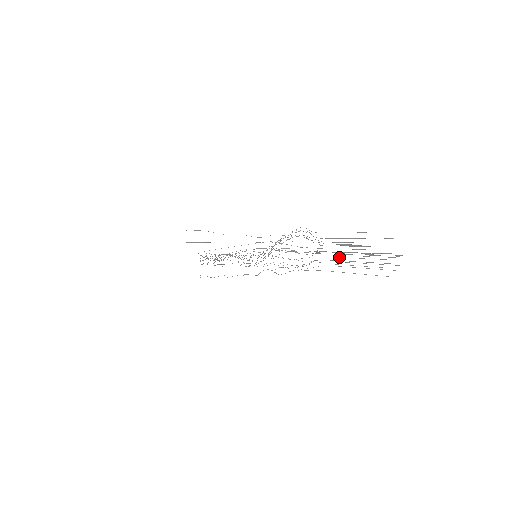
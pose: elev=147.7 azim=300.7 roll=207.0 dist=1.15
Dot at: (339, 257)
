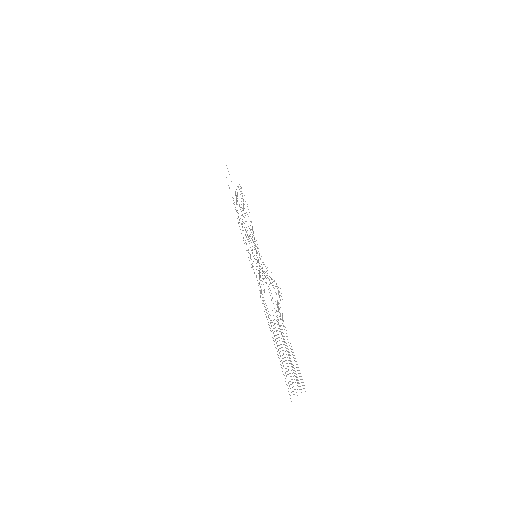
Dot at: (278, 349)
